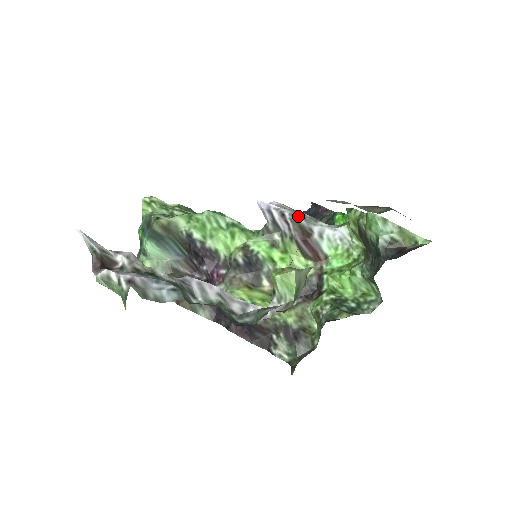
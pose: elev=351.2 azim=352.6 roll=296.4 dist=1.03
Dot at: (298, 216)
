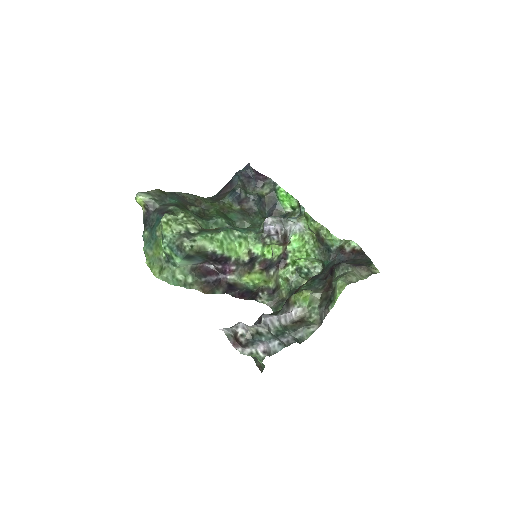
Dot at: (284, 228)
